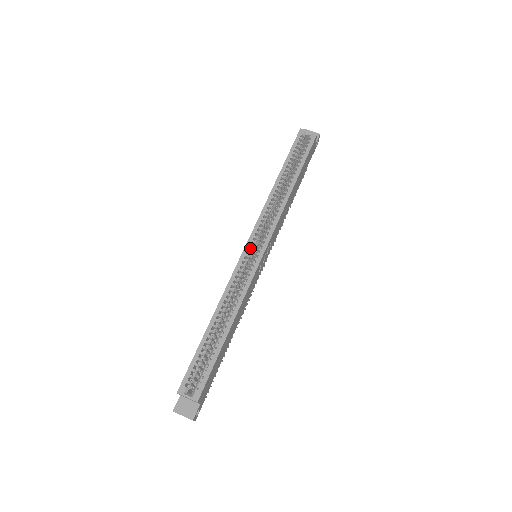
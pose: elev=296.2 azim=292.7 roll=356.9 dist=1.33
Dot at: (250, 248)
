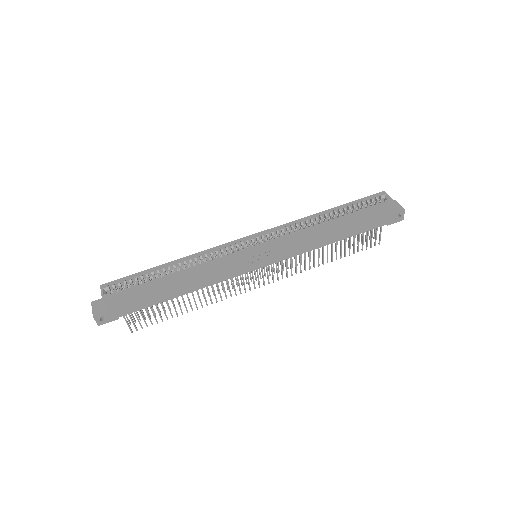
Dot at: (251, 241)
